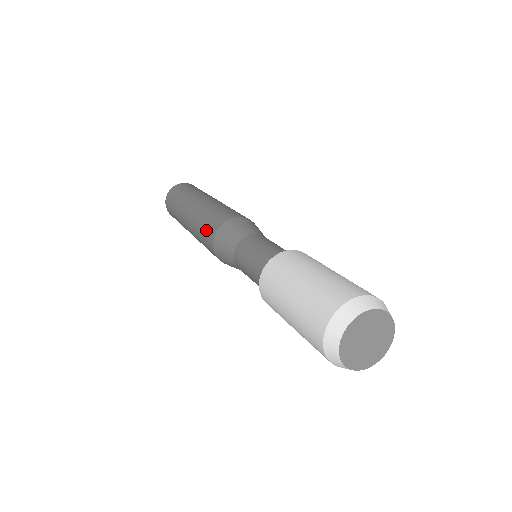
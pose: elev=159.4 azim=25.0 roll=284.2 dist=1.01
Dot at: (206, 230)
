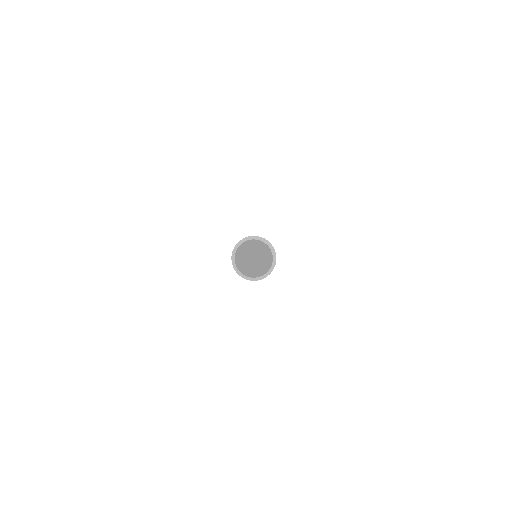
Dot at: occluded
